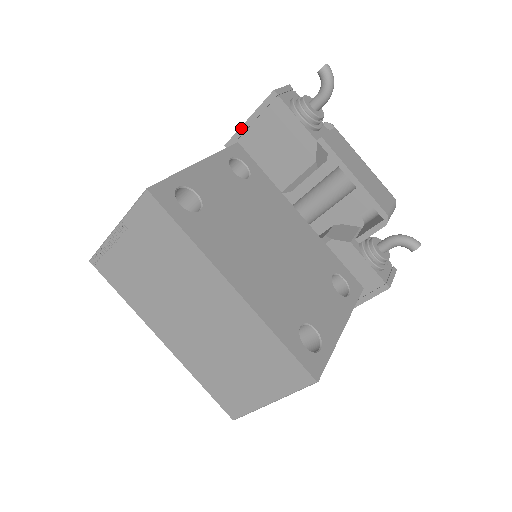
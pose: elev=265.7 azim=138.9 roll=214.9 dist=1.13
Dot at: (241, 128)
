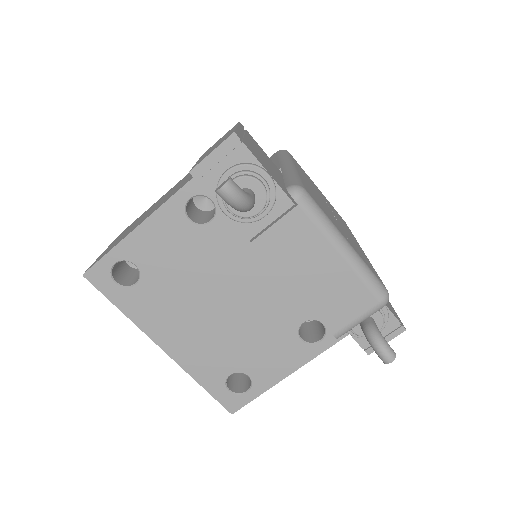
Dot at: occluded
